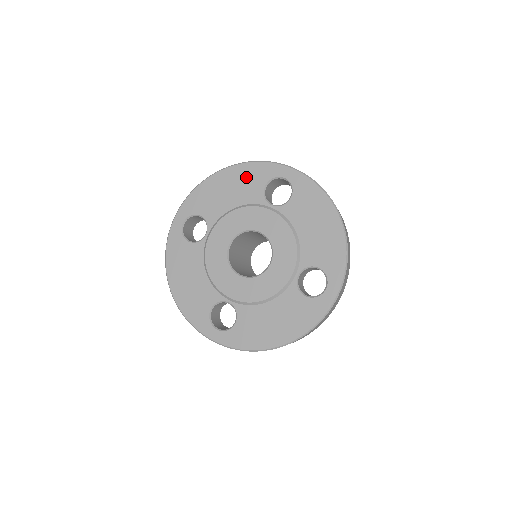
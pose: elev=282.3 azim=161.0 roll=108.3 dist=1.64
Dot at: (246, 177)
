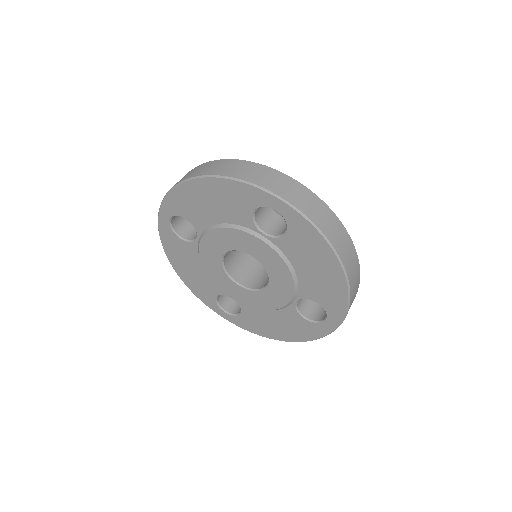
Dot at: (229, 195)
